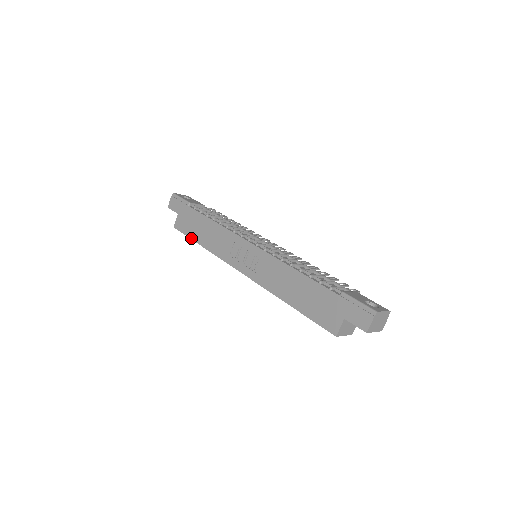
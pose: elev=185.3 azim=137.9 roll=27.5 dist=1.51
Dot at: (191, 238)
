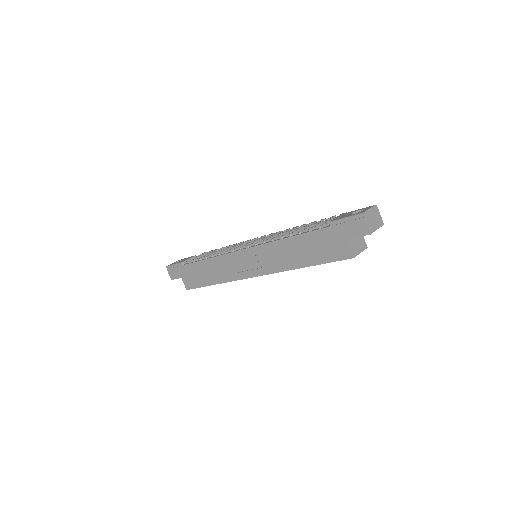
Dot at: (204, 286)
